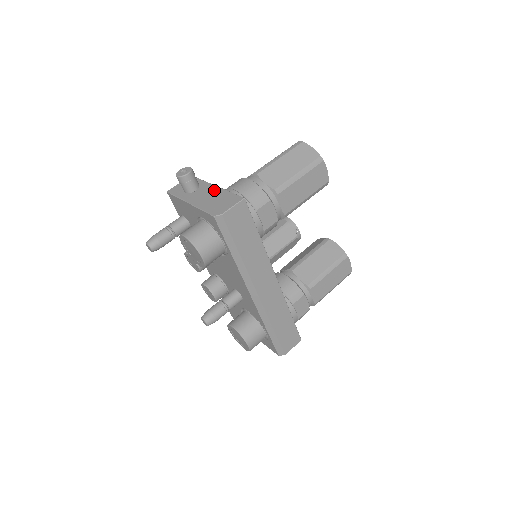
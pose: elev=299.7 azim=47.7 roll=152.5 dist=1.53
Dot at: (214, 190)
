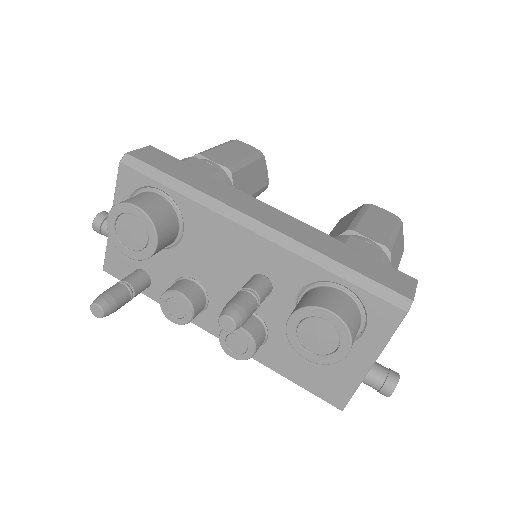
Dot at: occluded
